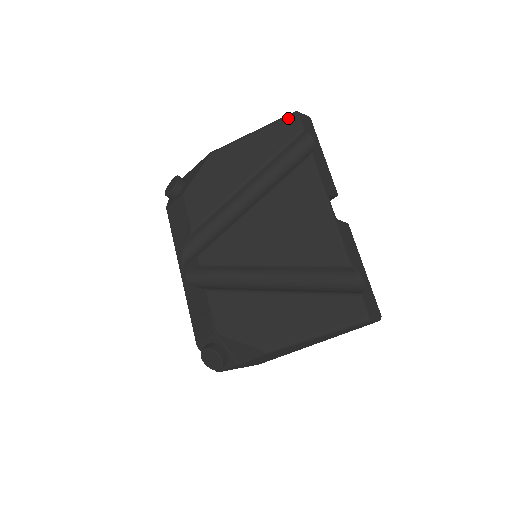
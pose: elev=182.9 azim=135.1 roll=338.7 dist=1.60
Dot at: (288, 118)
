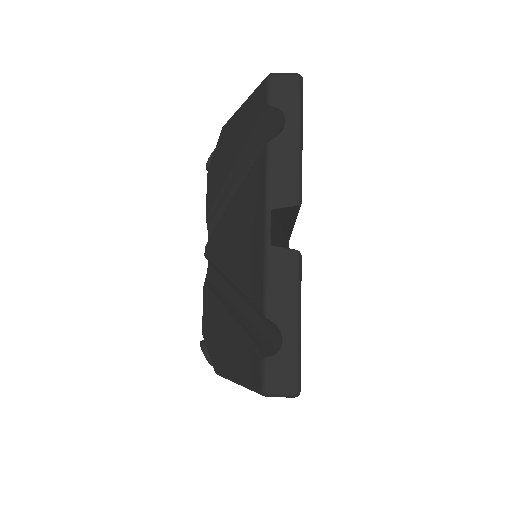
Dot at: (262, 85)
